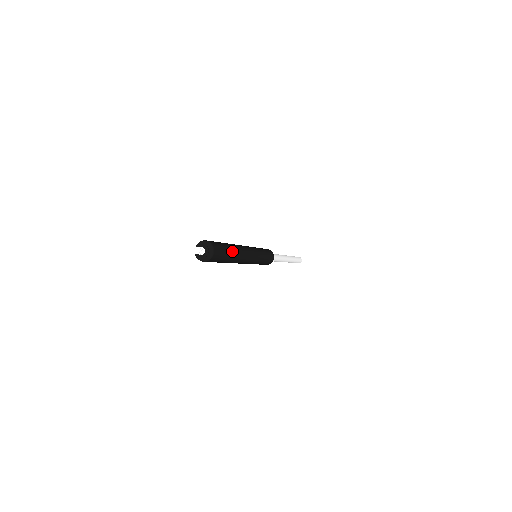
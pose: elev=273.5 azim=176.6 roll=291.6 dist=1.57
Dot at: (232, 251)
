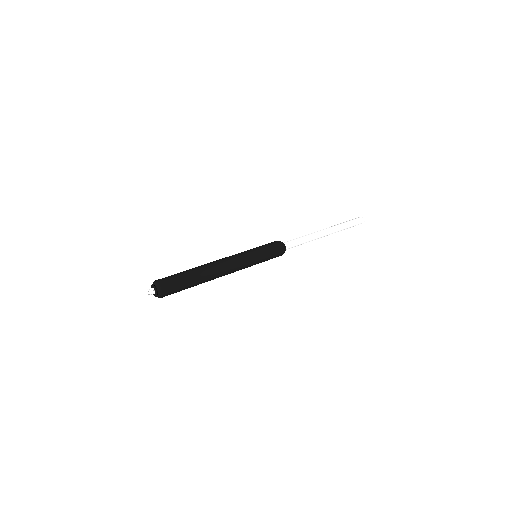
Dot at: (196, 284)
